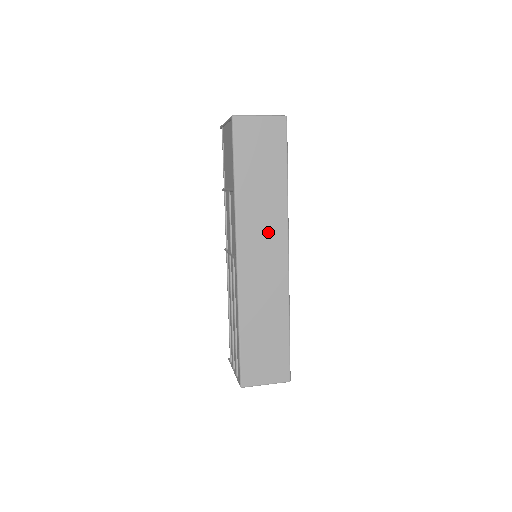
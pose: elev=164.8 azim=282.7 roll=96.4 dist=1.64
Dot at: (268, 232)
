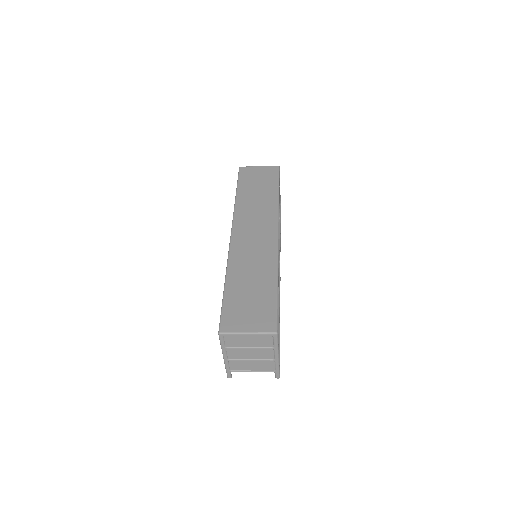
Dot at: (260, 219)
